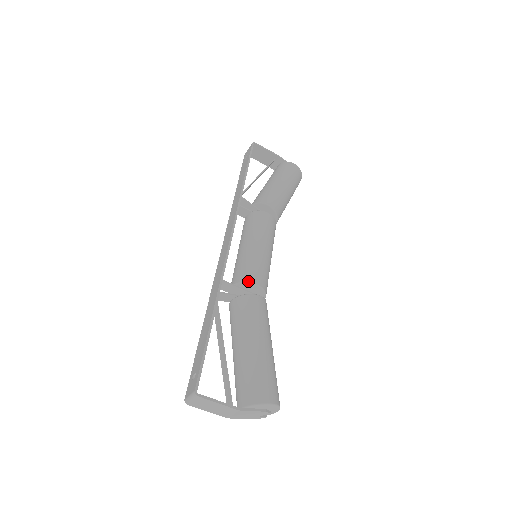
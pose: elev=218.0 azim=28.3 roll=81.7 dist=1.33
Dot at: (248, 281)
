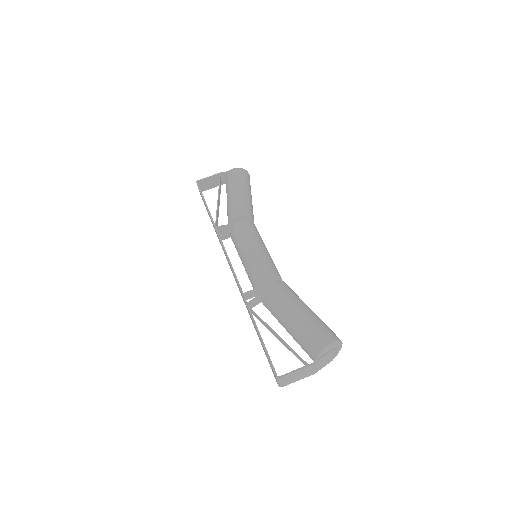
Dot at: (259, 279)
